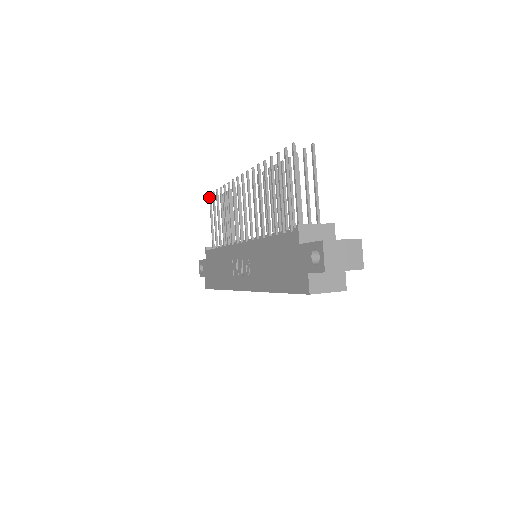
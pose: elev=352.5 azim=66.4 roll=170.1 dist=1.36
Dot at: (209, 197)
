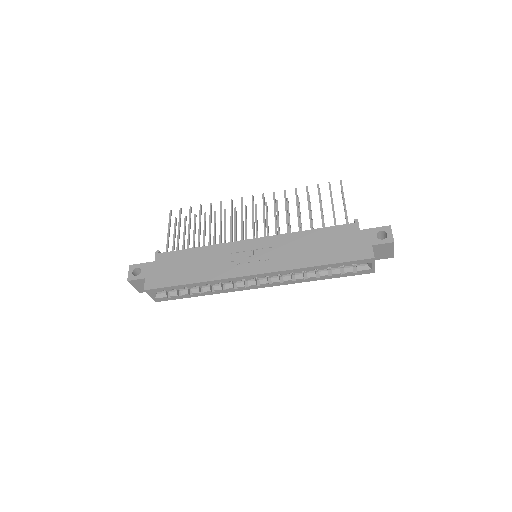
Dot at: (170, 212)
